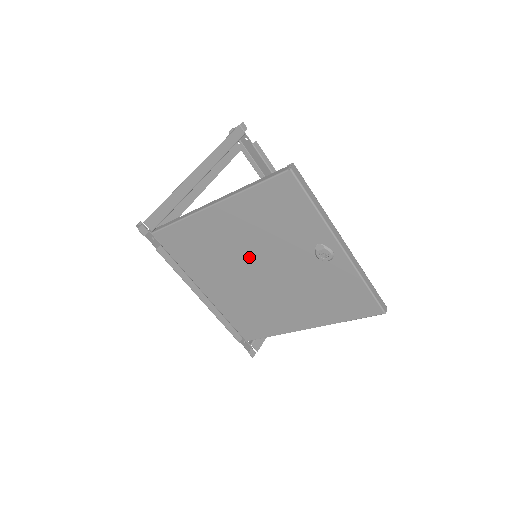
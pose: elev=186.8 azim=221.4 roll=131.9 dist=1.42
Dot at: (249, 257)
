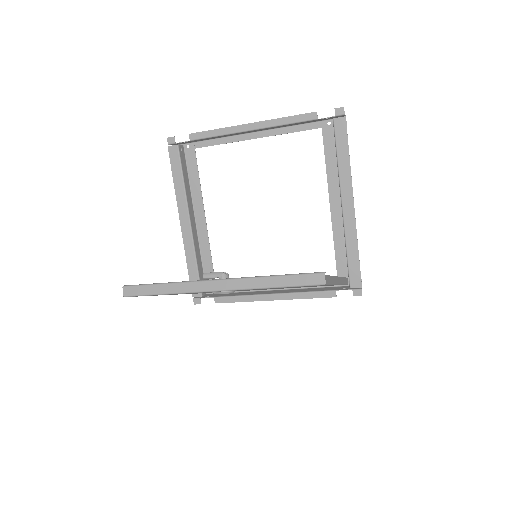
Dot at: occluded
